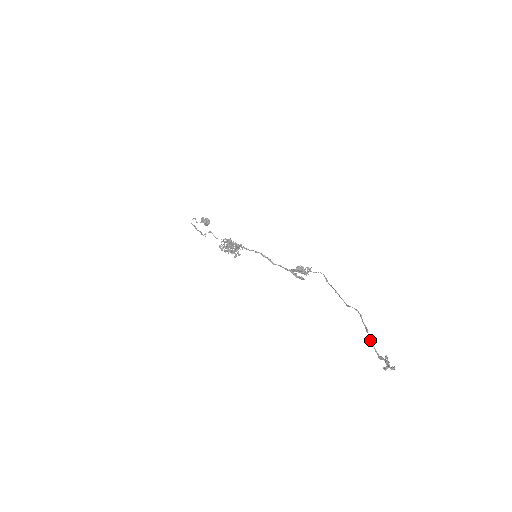
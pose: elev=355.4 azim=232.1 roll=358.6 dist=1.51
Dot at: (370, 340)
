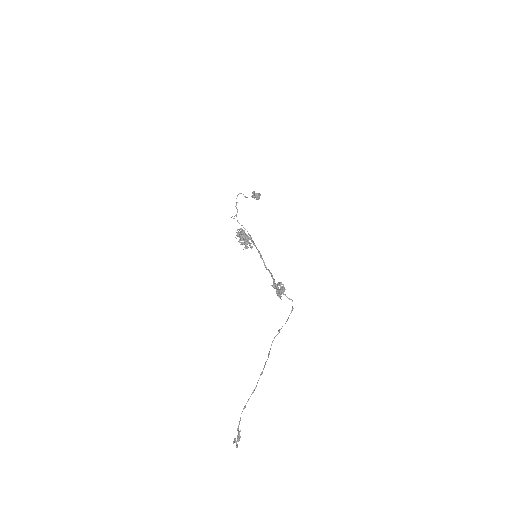
Dot at: (245, 405)
